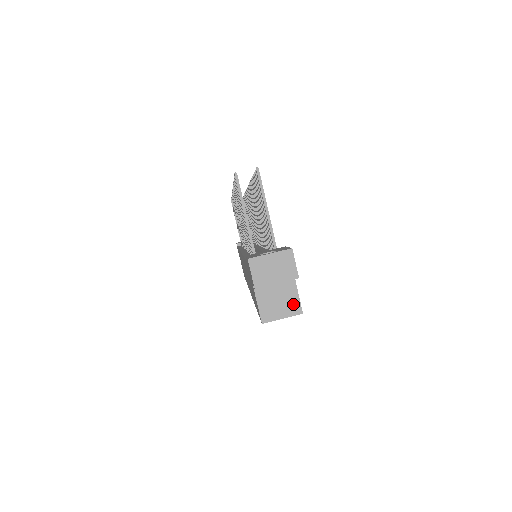
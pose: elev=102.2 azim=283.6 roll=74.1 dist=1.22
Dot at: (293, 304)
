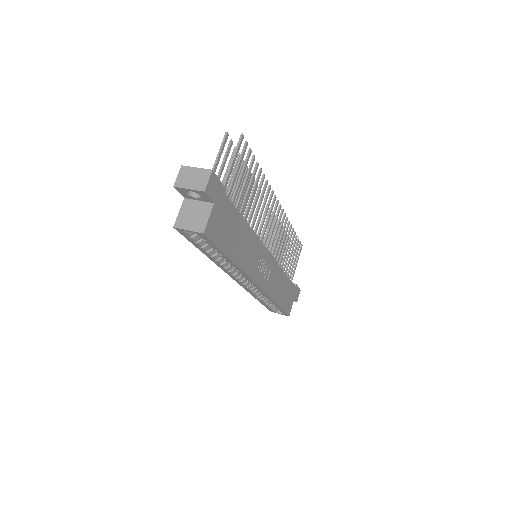
Dot at: (201, 223)
